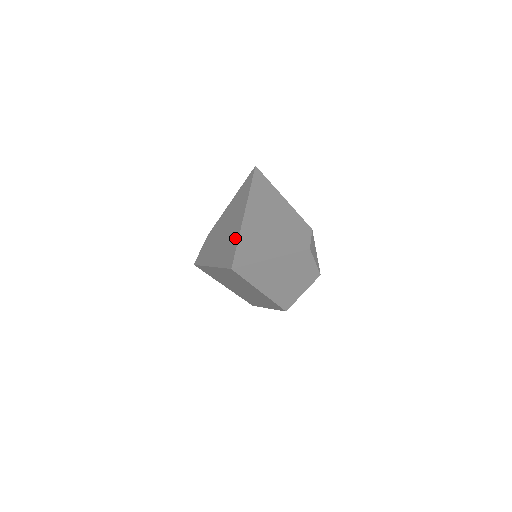
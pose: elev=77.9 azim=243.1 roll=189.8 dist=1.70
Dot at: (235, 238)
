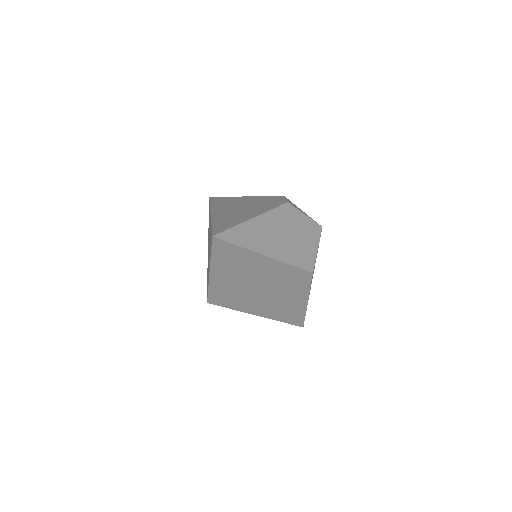
Dot at: occluded
